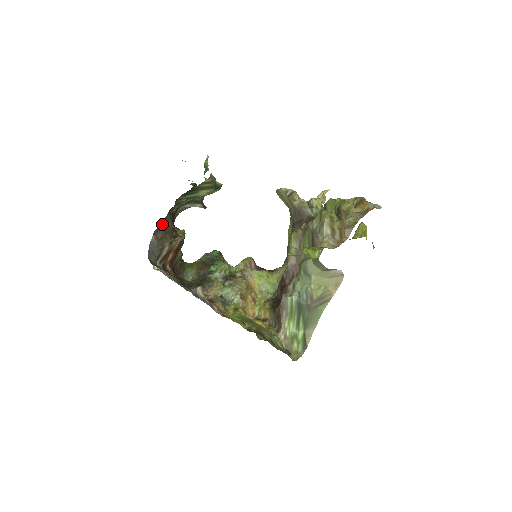
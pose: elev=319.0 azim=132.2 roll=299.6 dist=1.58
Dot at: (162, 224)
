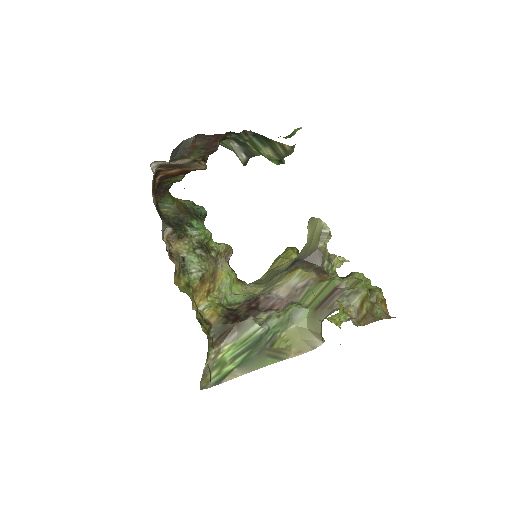
Dot at: (212, 136)
